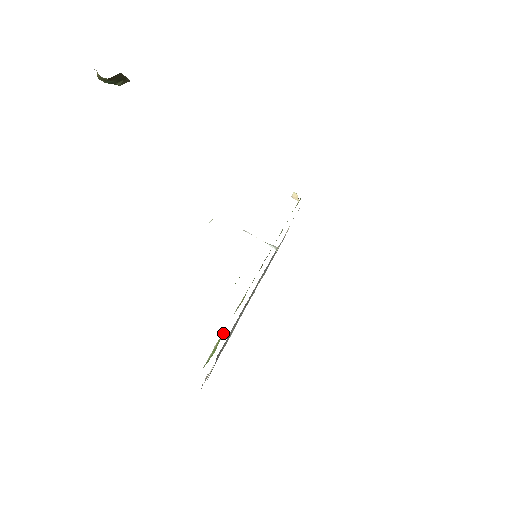
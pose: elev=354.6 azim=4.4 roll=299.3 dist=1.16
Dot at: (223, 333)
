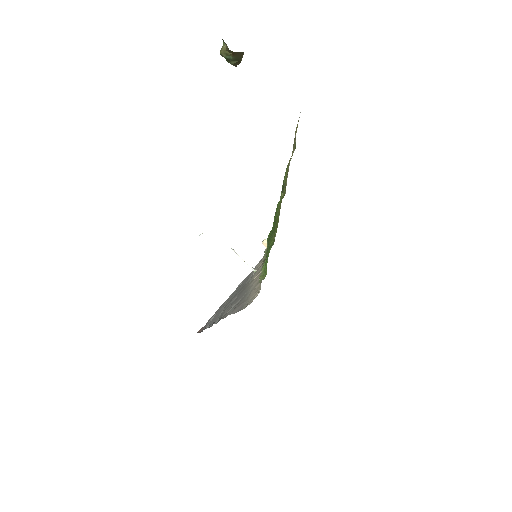
Dot at: (262, 274)
